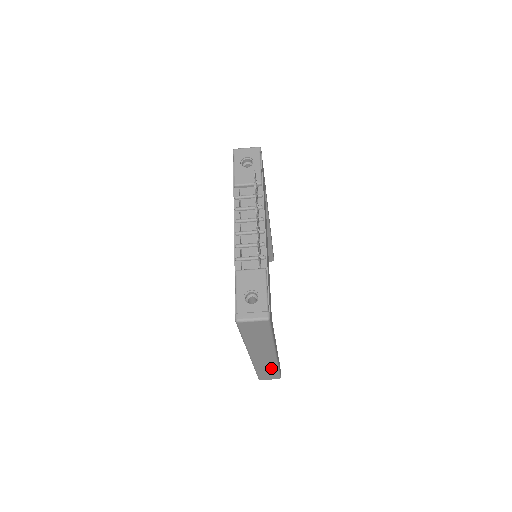
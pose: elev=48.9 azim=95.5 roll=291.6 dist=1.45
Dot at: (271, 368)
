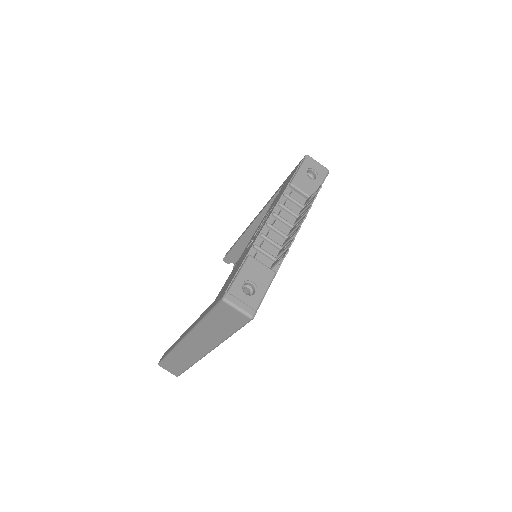
Dot at: (185, 362)
